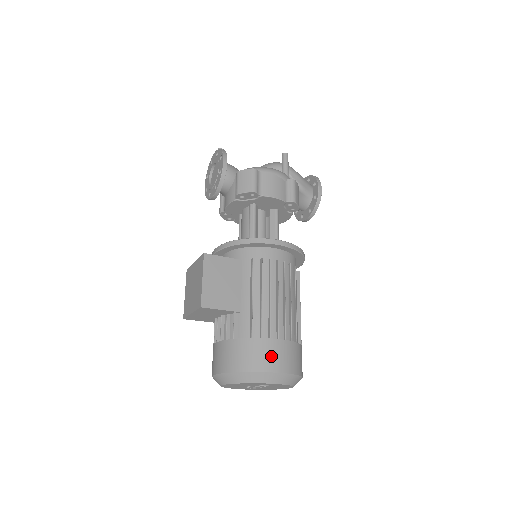
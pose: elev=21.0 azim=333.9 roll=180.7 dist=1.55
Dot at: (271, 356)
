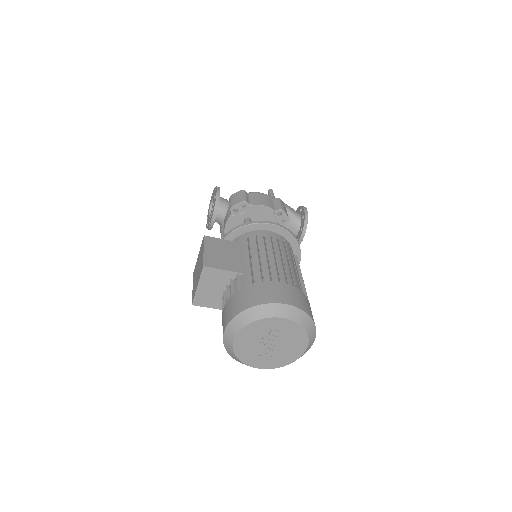
Dot at: (275, 292)
